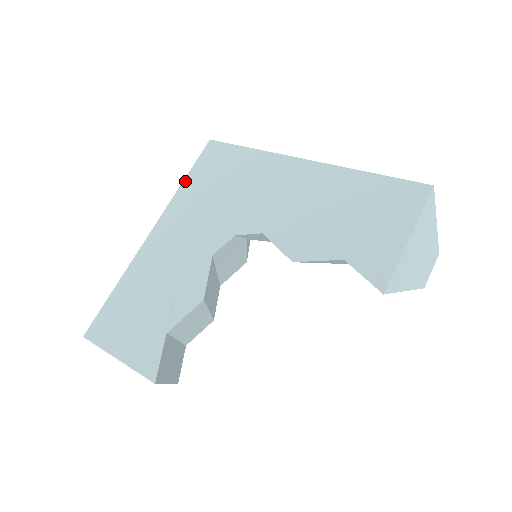
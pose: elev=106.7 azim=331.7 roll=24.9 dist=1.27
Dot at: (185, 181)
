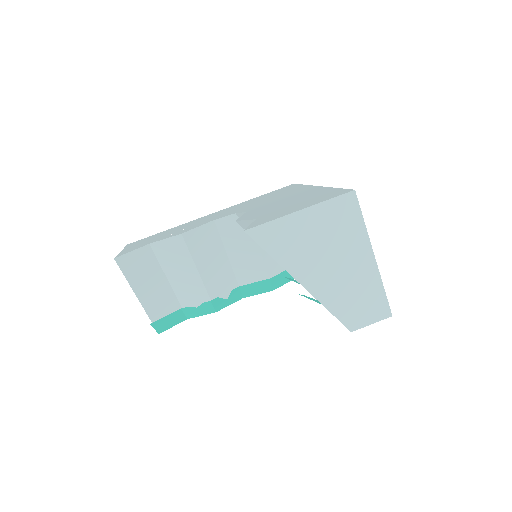
Dot at: (256, 197)
